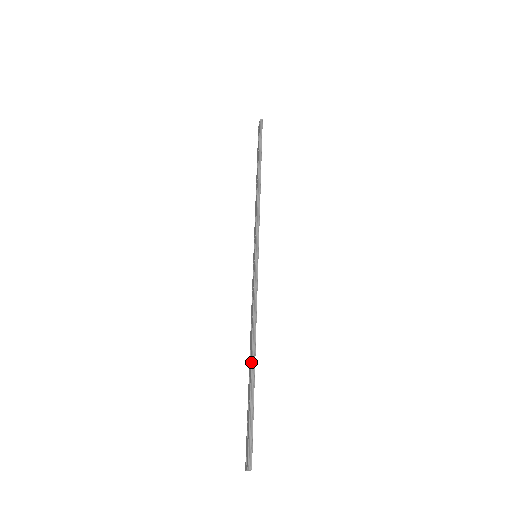
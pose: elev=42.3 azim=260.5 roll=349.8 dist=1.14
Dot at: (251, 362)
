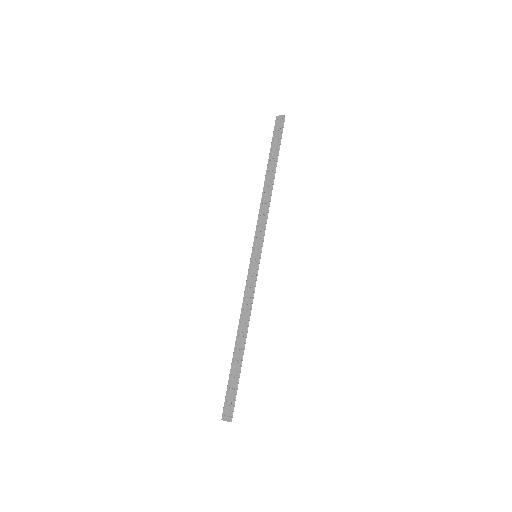
Dot at: (244, 348)
